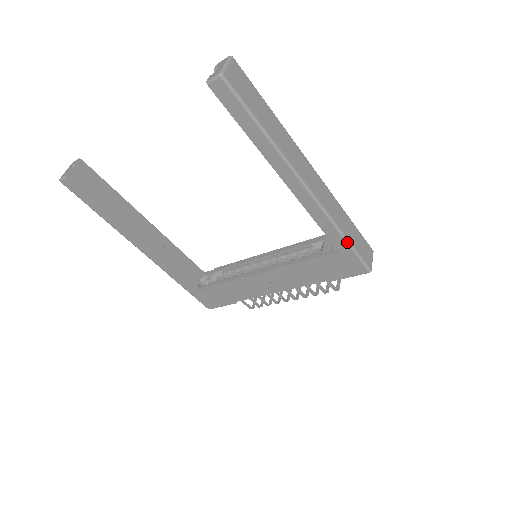
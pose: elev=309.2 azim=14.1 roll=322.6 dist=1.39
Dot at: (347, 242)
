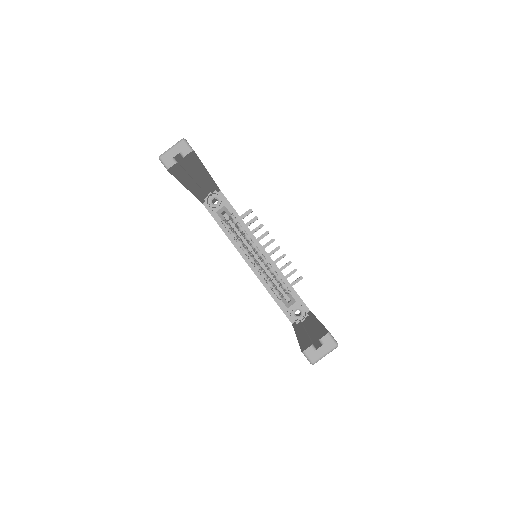
Dot at: occluded
